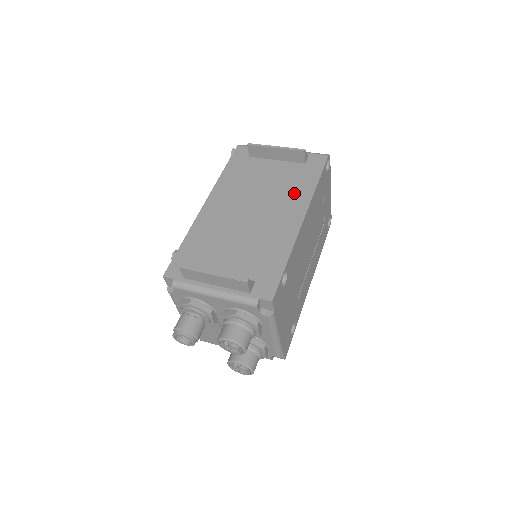
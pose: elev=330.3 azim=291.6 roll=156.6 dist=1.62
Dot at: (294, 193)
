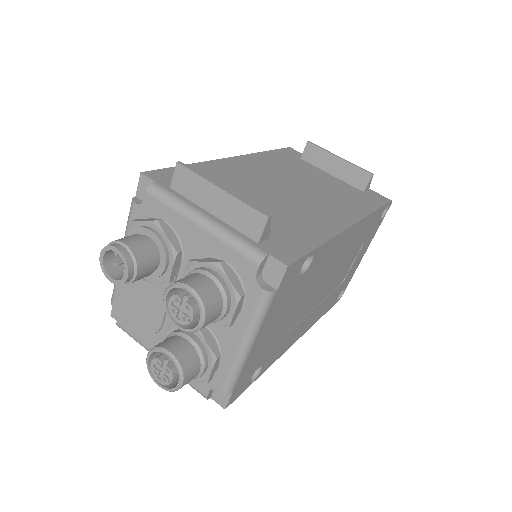
Dot at: (346, 202)
